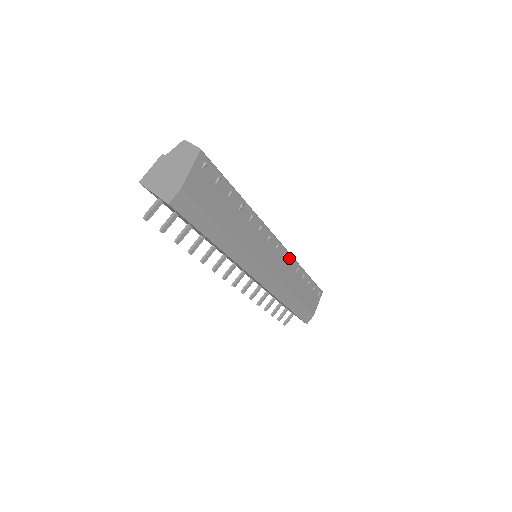
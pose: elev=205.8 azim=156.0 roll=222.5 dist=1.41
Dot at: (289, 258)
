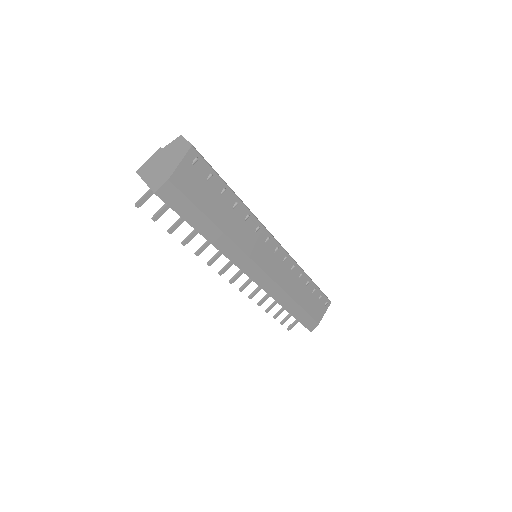
Dot at: (291, 262)
